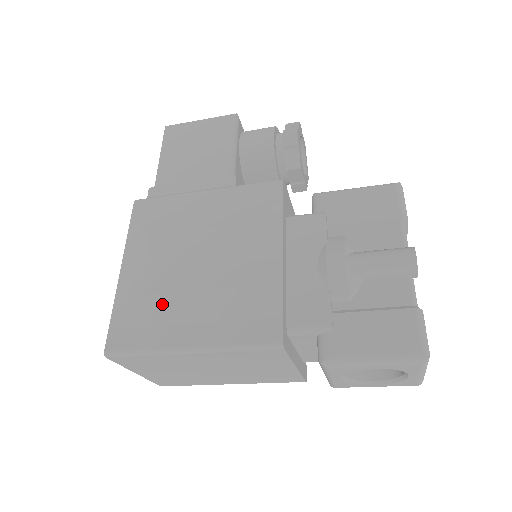
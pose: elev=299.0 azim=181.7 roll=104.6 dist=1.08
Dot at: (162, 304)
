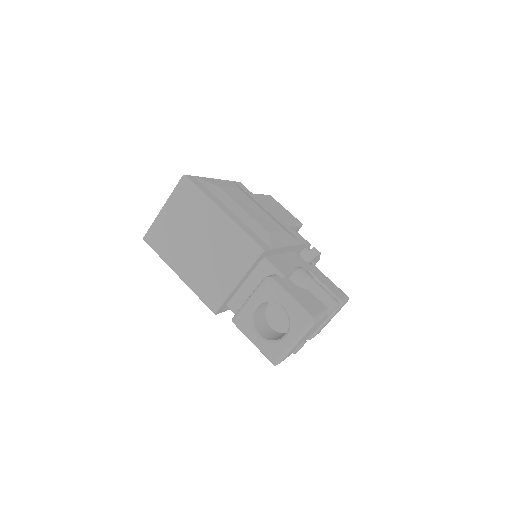
Dot at: (226, 197)
